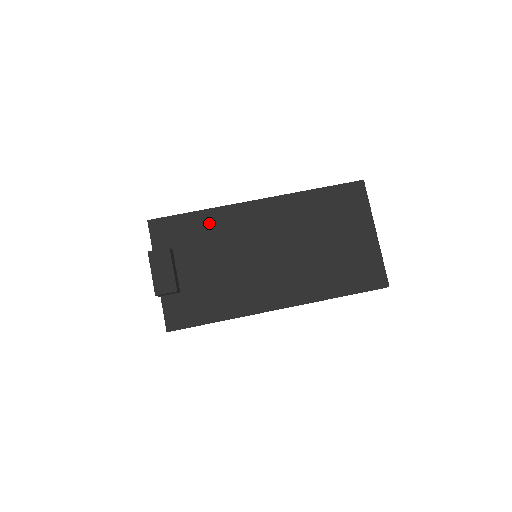
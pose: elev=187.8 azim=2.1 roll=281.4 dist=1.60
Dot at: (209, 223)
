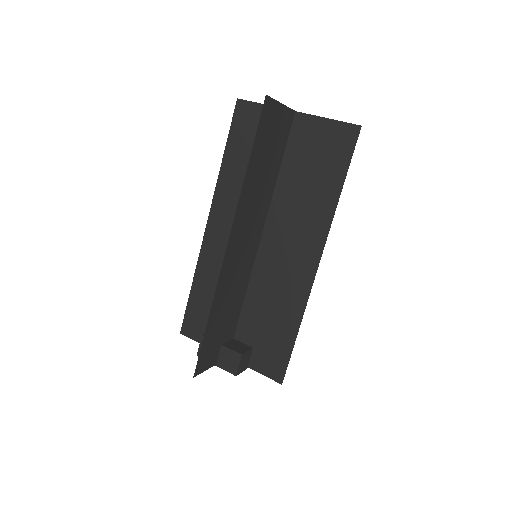
Dot at: (220, 307)
